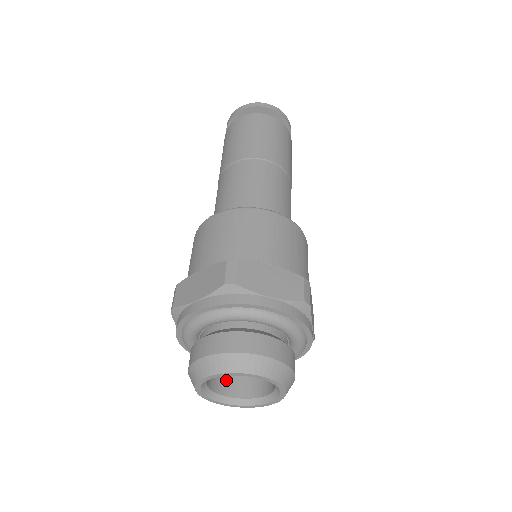
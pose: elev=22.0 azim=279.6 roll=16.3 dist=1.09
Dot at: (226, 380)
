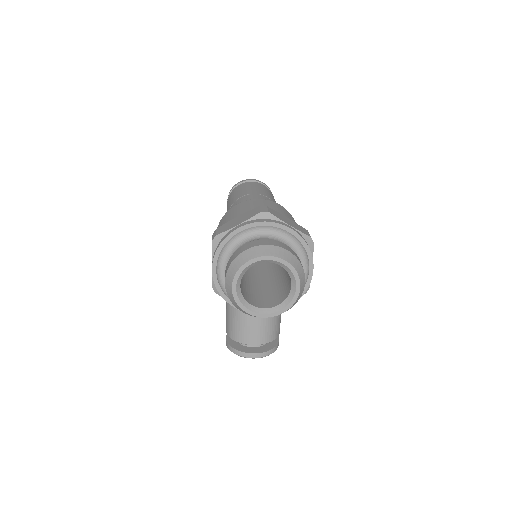
Dot at: (248, 297)
